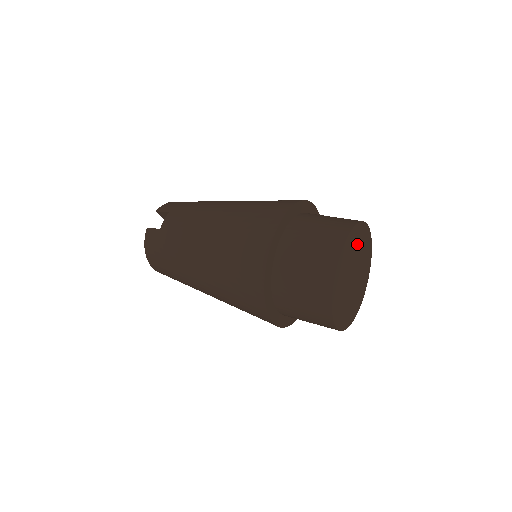
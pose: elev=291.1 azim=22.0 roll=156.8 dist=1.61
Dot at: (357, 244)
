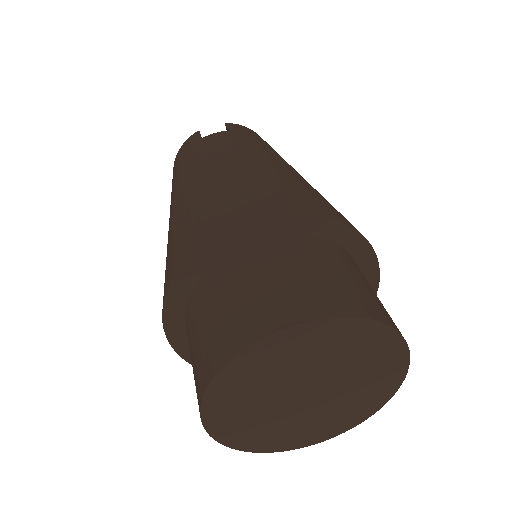
Dot at: (354, 353)
